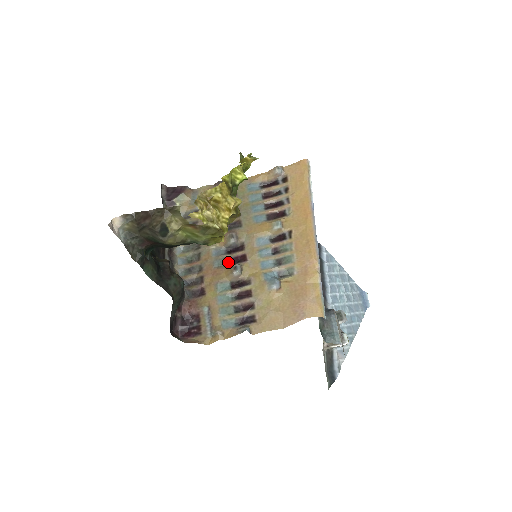
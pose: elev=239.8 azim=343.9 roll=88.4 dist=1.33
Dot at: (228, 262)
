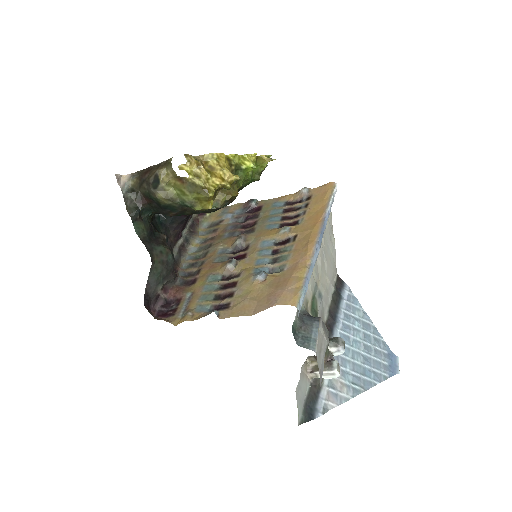
Dot at: (228, 259)
